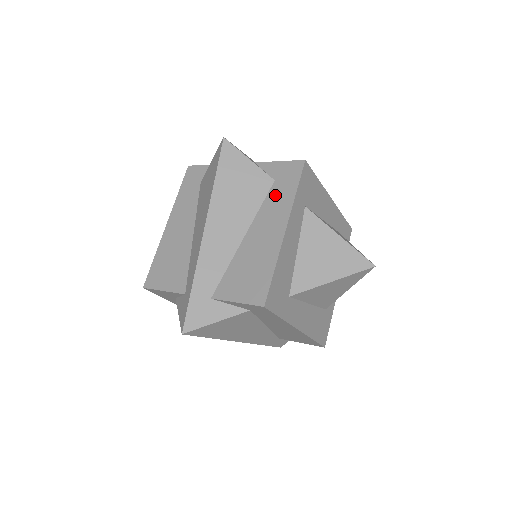
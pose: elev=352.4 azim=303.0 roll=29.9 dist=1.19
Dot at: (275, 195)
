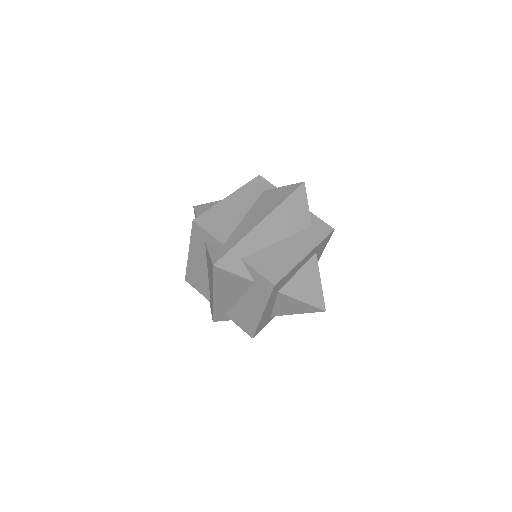
Dot at: (256, 292)
